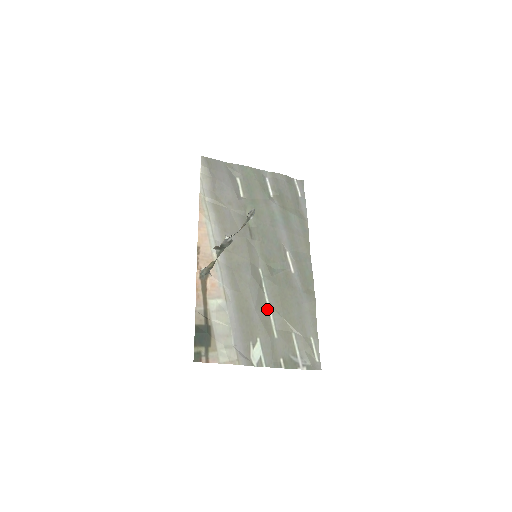
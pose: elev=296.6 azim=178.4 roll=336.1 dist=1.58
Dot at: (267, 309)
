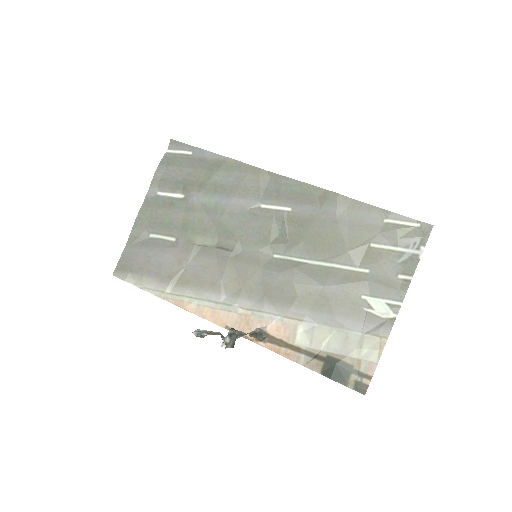
Dot at: (328, 268)
